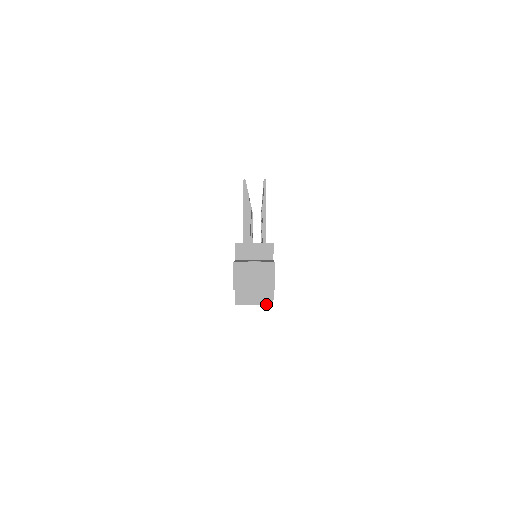
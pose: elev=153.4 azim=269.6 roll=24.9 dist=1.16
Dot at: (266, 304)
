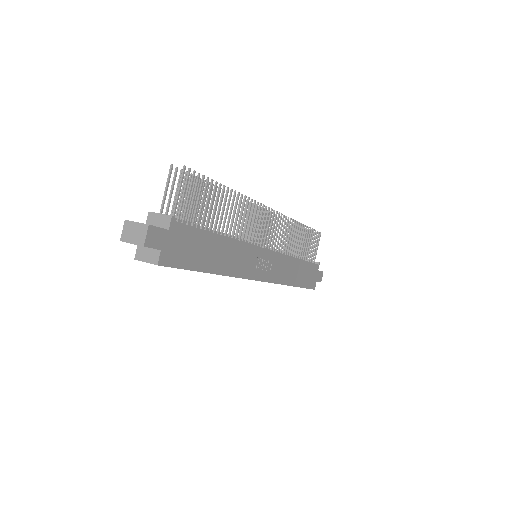
Dot at: (153, 263)
